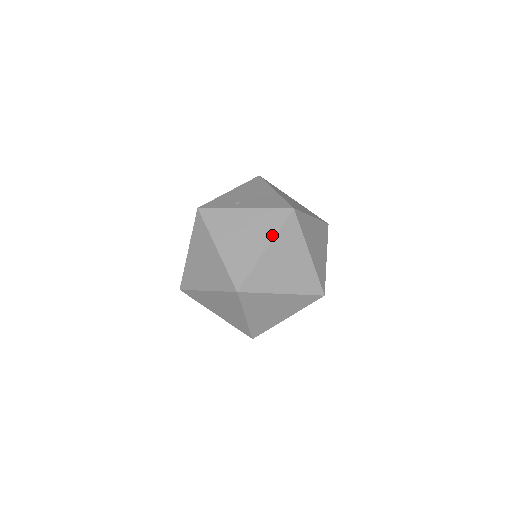
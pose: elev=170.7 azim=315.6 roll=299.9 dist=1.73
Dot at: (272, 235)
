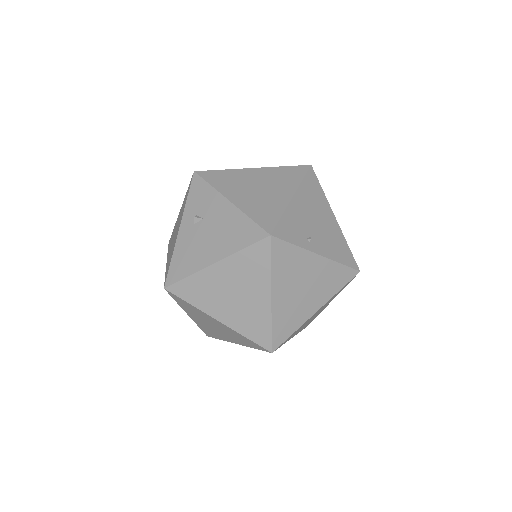
Dot at: (330, 297)
